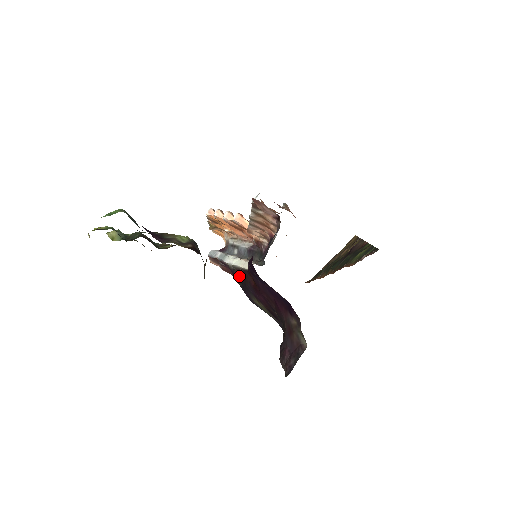
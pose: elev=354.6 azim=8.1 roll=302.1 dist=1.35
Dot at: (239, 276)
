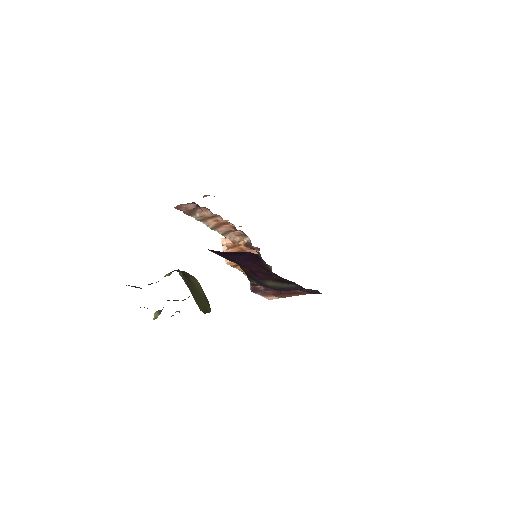
Dot at: occluded
